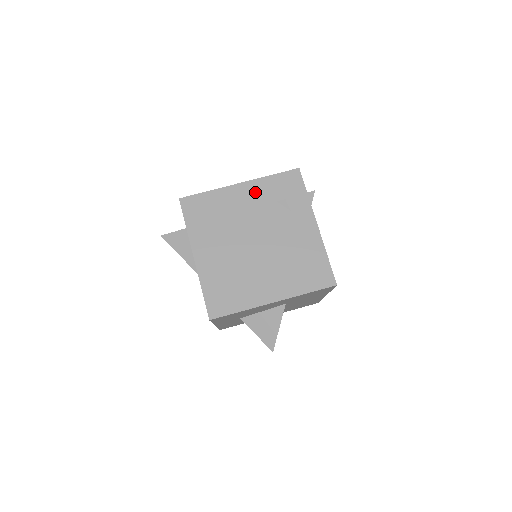
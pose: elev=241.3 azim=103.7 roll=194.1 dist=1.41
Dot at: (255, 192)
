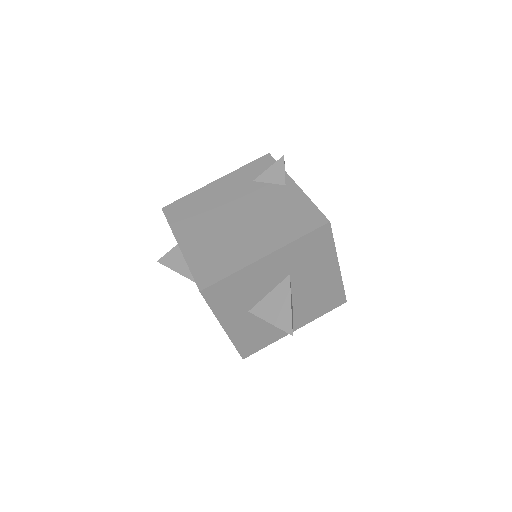
Dot at: (231, 181)
